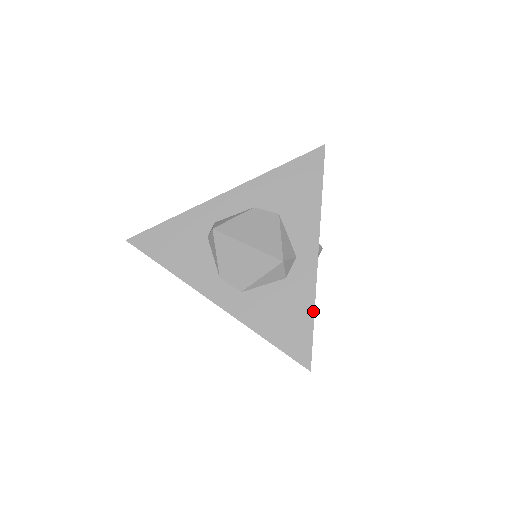
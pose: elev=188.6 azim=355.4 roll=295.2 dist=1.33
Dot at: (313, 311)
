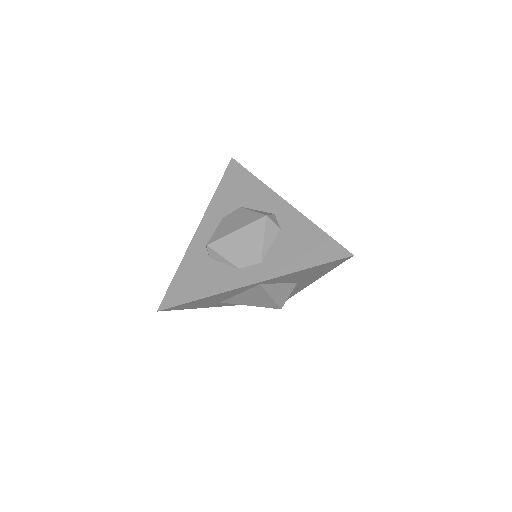
Dot at: (316, 227)
